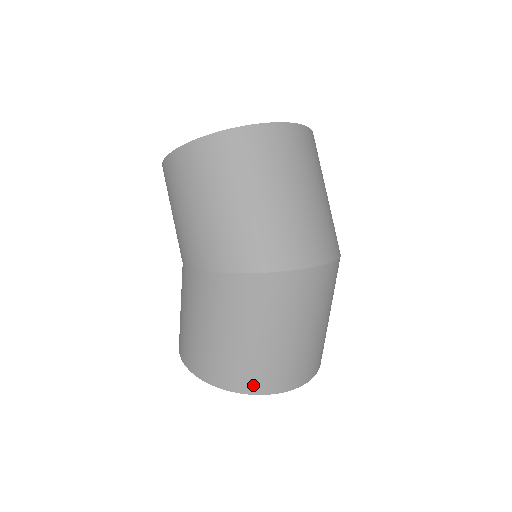
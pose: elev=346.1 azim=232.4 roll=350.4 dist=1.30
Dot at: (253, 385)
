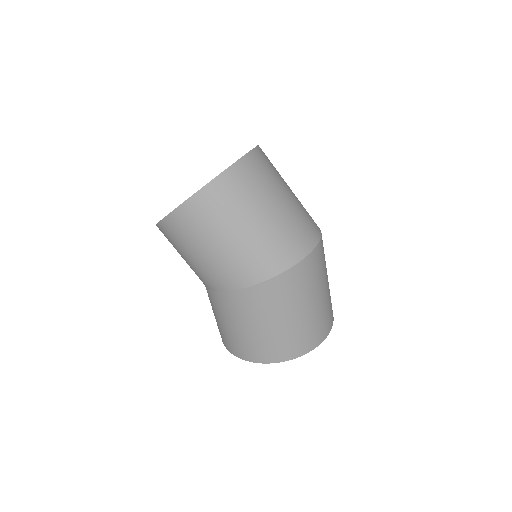
Dot at: (305, 347)
